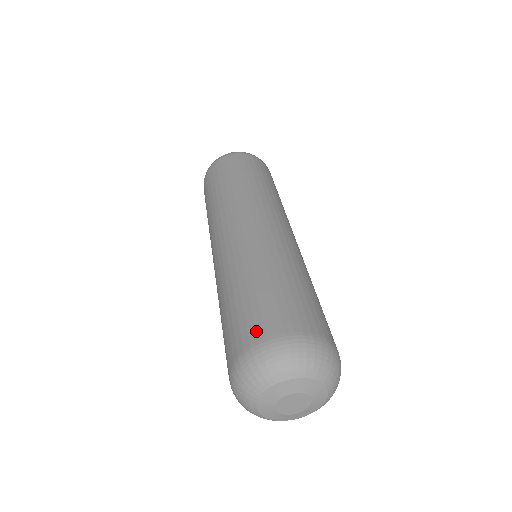
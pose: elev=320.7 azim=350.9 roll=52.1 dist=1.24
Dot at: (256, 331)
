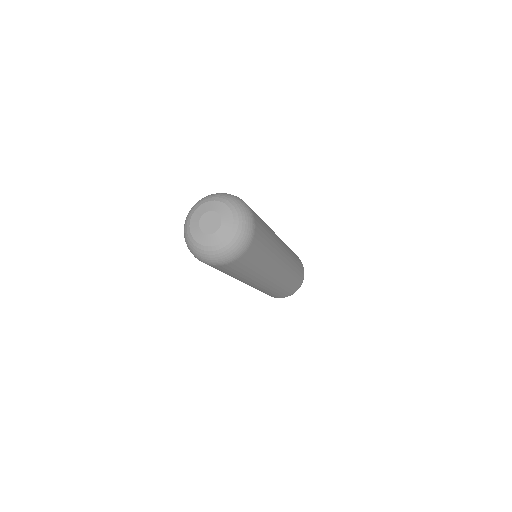
Dot at: occluded
